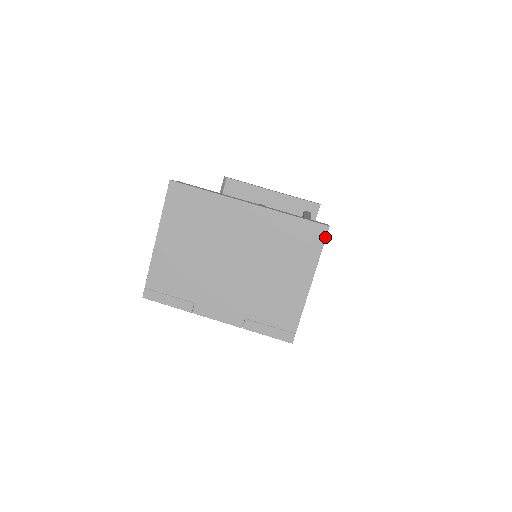
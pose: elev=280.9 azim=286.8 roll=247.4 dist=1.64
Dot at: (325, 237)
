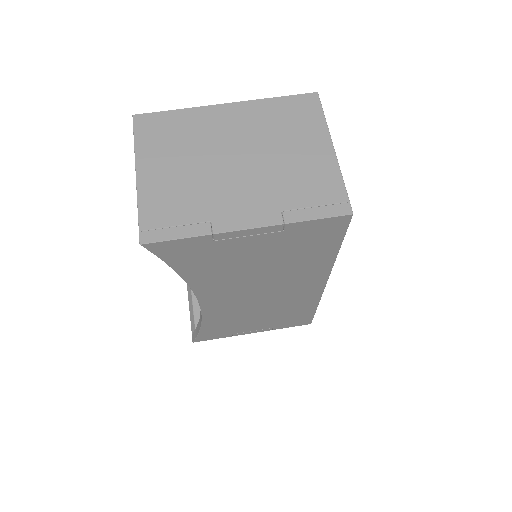
Dot at: (319, 102)
